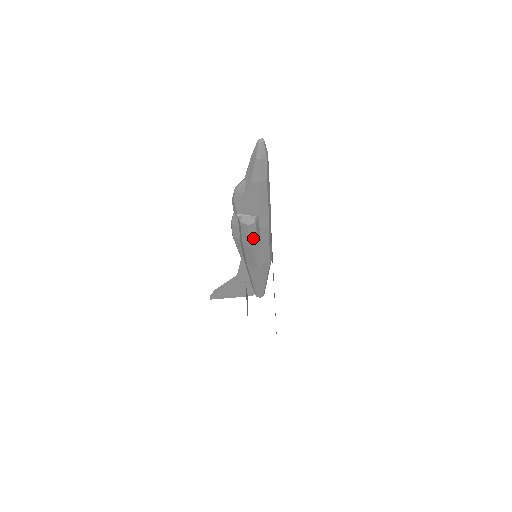
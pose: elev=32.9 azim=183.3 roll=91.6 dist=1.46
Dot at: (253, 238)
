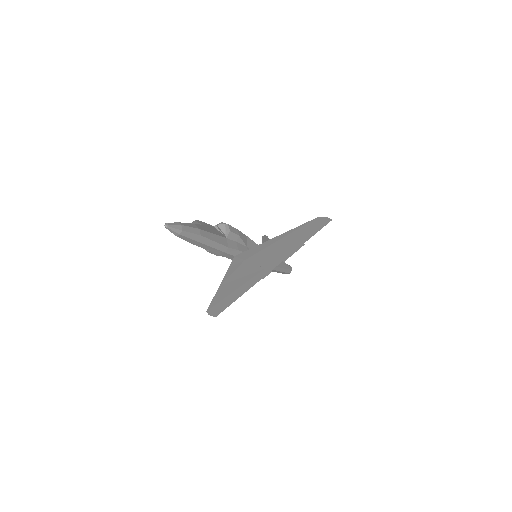
Dot at: occluded
